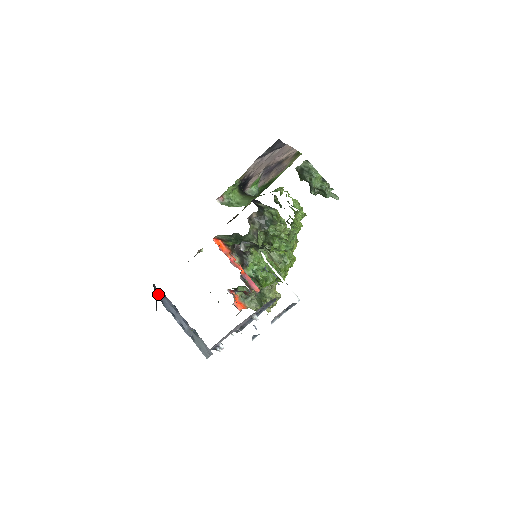
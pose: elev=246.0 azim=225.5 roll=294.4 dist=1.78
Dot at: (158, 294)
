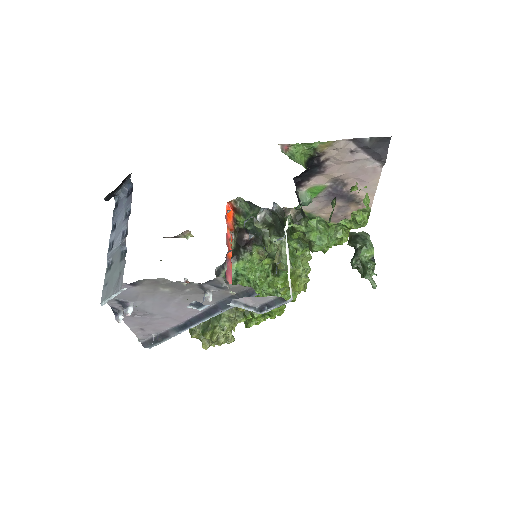
Dot at: (124, 188)
